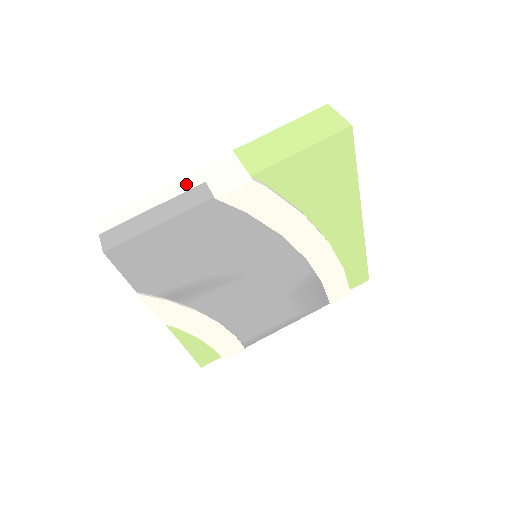
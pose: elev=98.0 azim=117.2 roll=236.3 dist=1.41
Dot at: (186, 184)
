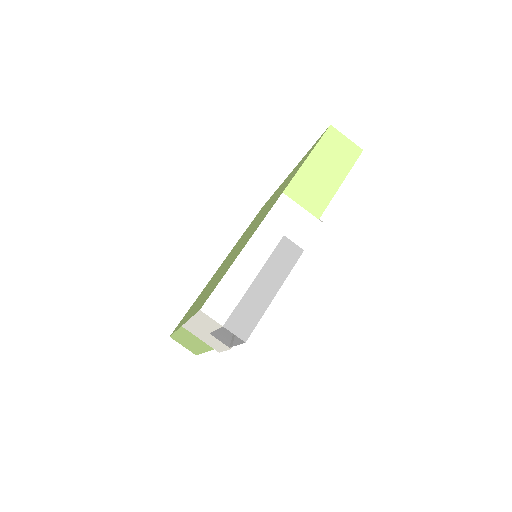
Dot at: (267, 242)
